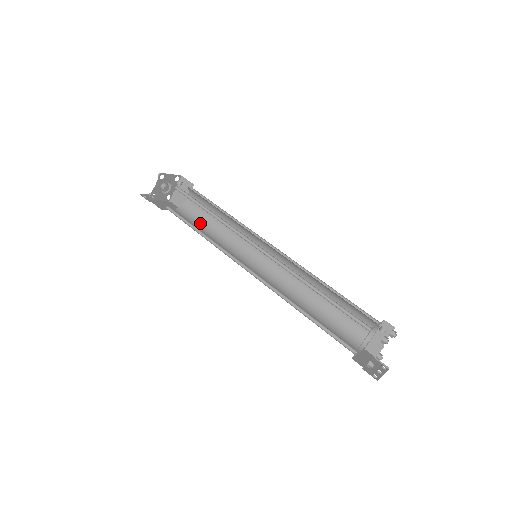
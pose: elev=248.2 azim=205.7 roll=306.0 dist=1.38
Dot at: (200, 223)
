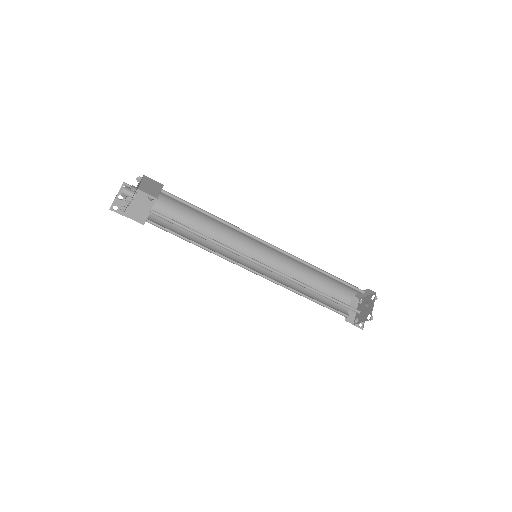
Dot at: (185, 219)
